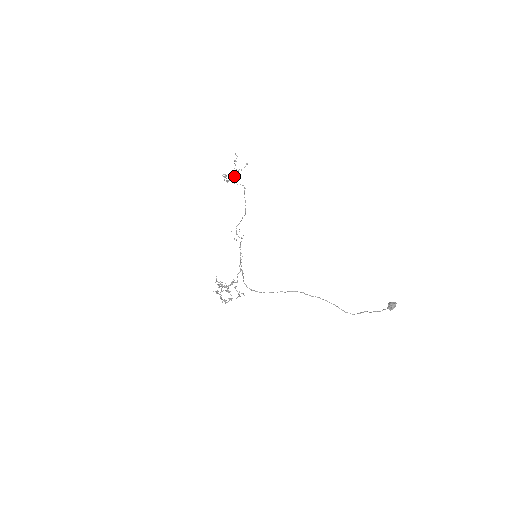
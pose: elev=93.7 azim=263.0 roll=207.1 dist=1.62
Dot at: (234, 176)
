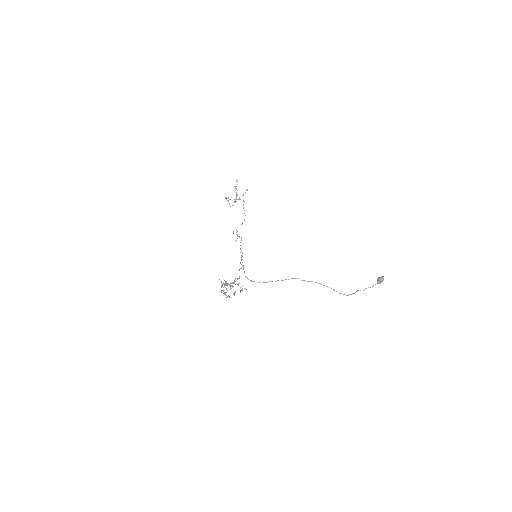
Dot at: (236, 201)
